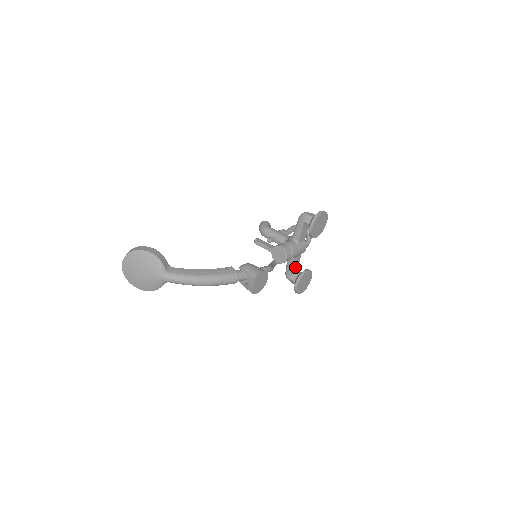
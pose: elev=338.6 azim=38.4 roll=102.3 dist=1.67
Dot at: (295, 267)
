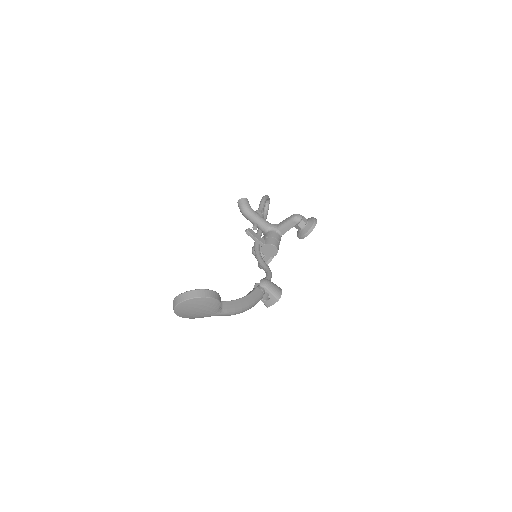
Dot at: occluded
